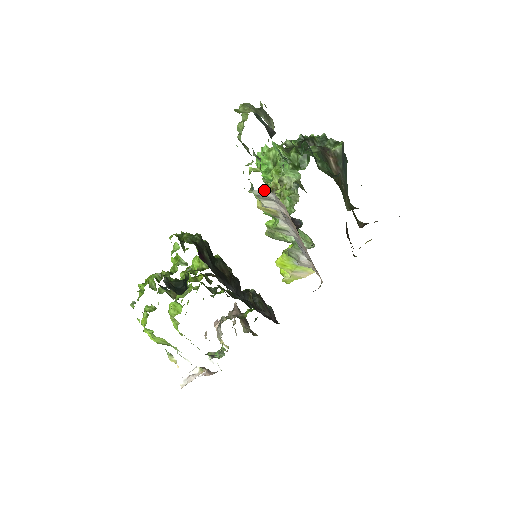
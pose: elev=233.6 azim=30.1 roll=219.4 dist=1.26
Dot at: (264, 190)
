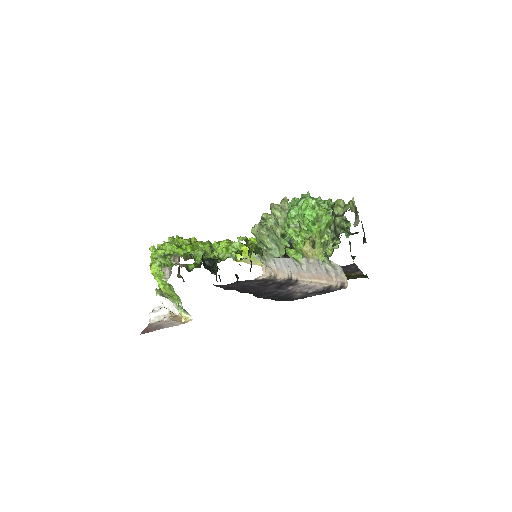
Dot at: (339, 266)
